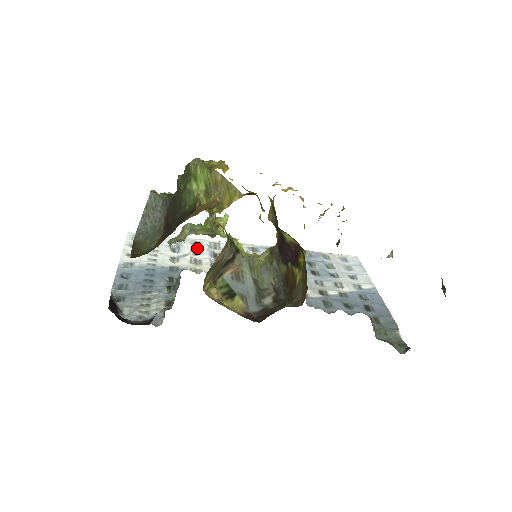
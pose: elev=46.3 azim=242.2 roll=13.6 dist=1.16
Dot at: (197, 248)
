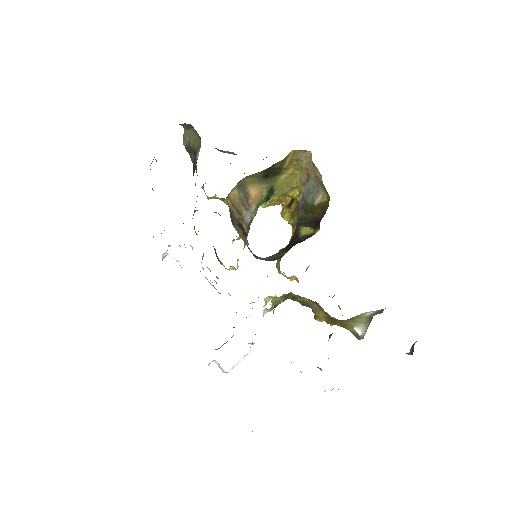
Dot at: occluded
